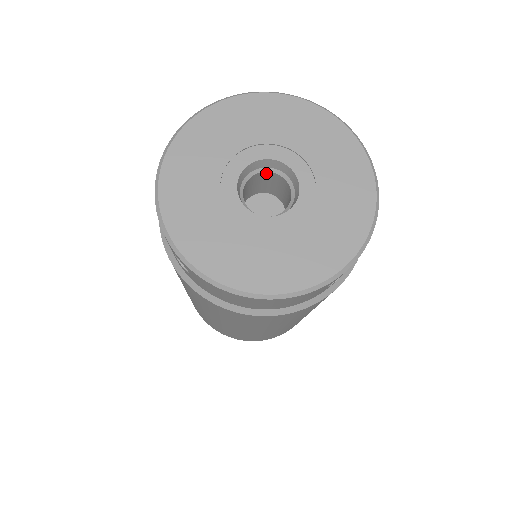
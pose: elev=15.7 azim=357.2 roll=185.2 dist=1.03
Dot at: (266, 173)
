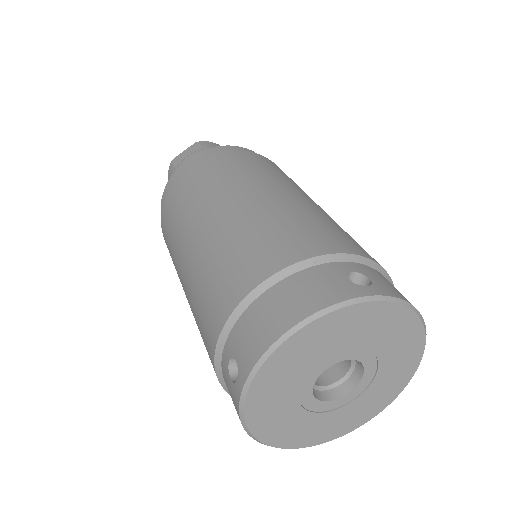
Dot at: occluded
